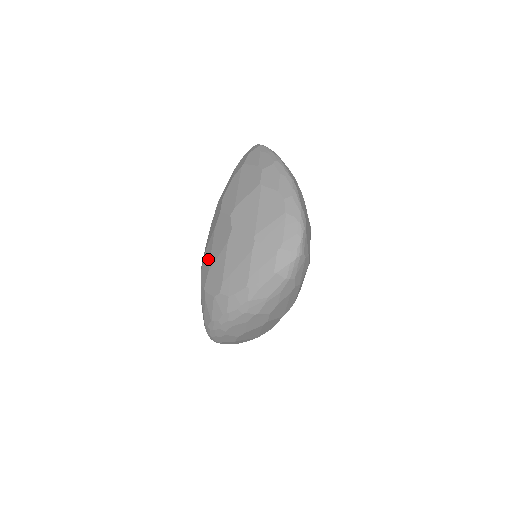
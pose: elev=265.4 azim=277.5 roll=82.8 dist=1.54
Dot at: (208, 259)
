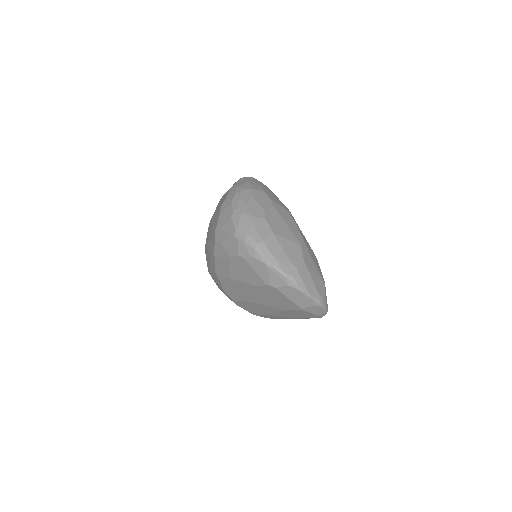
Dot at: (210, 240)
